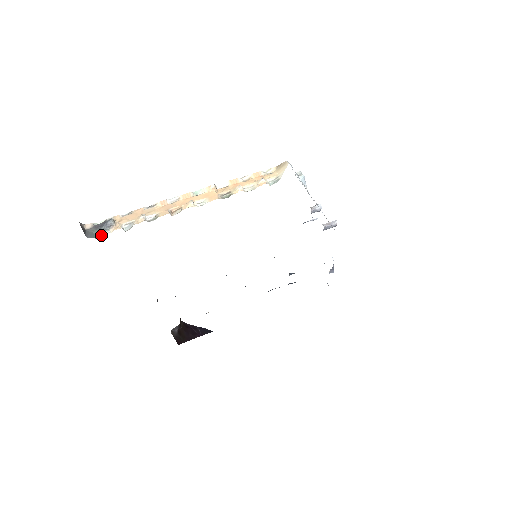
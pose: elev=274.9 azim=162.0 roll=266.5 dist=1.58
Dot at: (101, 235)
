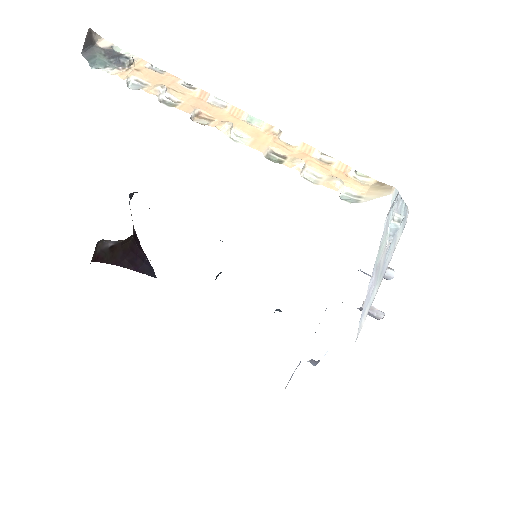
Dot at: (100, 67)
